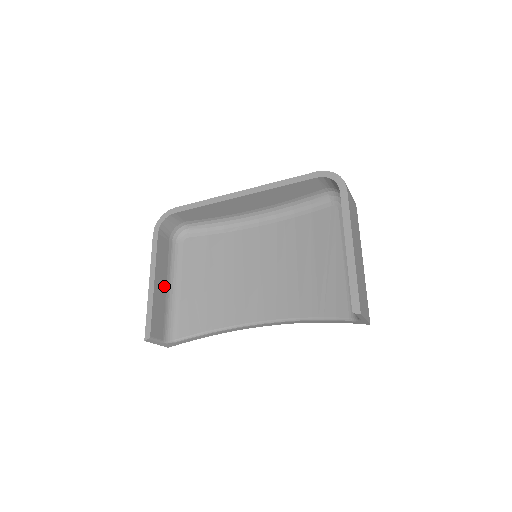
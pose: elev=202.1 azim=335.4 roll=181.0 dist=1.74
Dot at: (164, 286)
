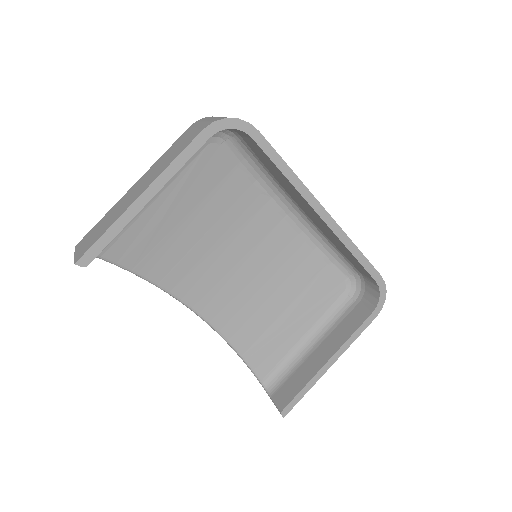
Dot at: occluded
